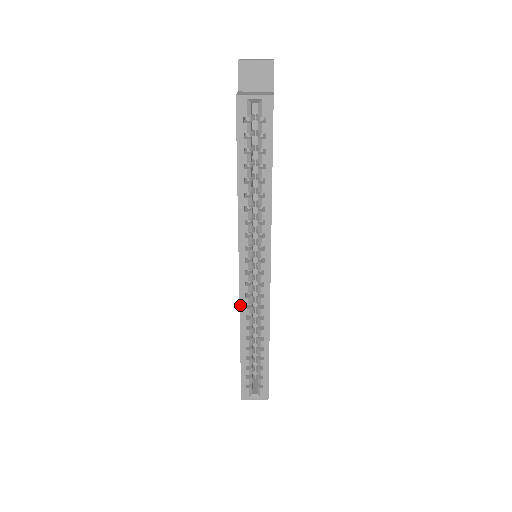
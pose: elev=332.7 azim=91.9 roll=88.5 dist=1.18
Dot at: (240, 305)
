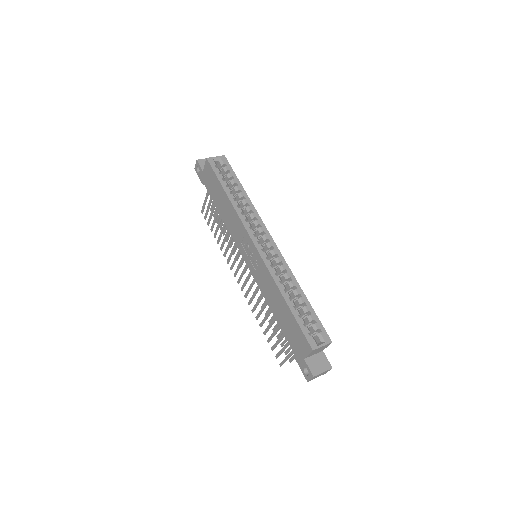
Dot at: (267, 266)
